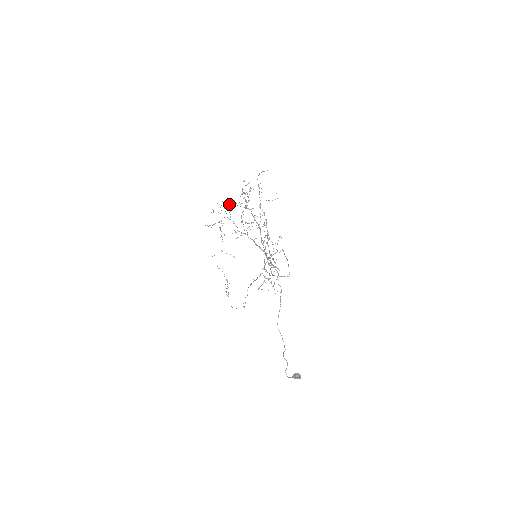
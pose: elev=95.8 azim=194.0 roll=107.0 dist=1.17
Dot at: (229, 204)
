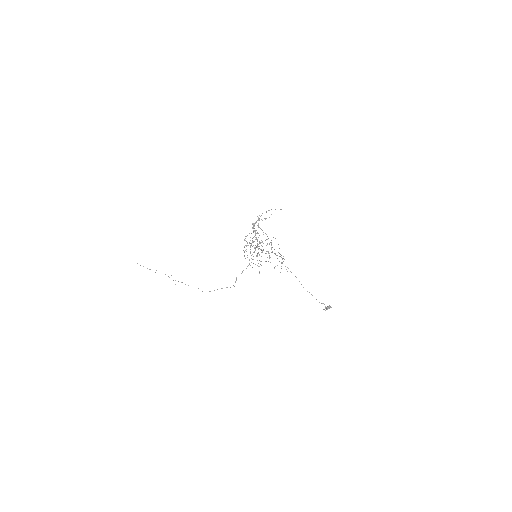
Dot at: (250, 237)
